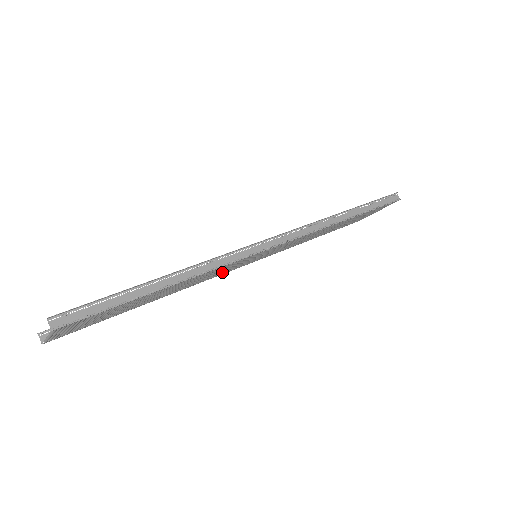
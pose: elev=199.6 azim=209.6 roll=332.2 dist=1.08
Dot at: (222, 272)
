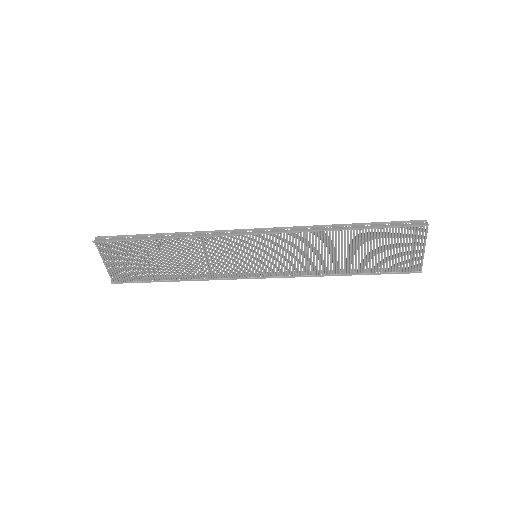
Dot at: (231, 267)
